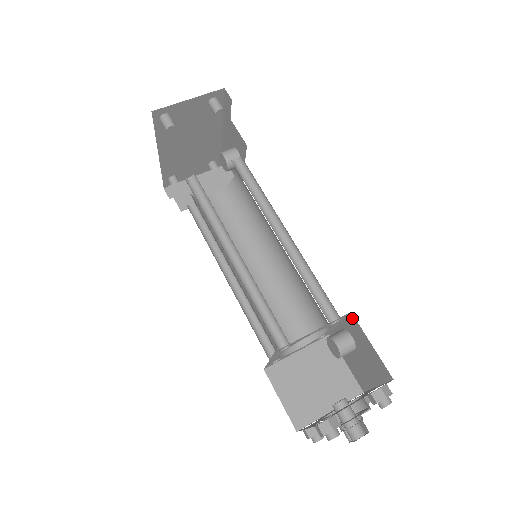
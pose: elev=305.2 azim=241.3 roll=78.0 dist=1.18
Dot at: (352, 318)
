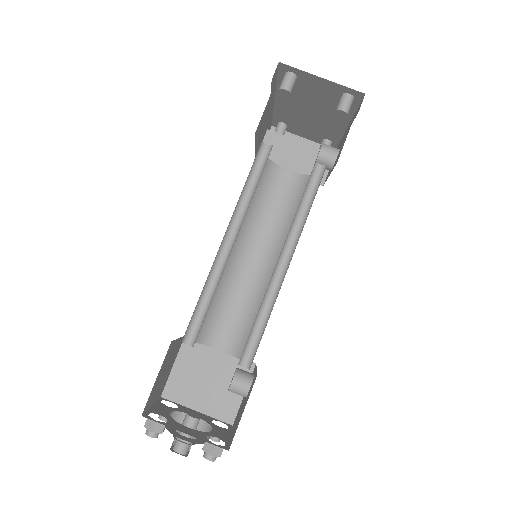
Dot at: (255, 379)
